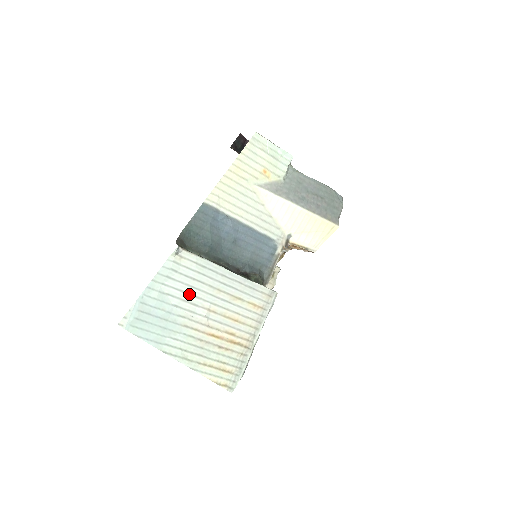
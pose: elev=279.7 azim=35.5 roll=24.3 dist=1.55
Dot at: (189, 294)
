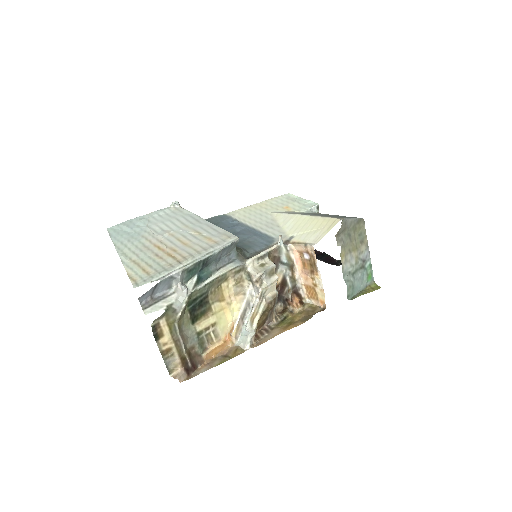
Dot at: (163, 224)
